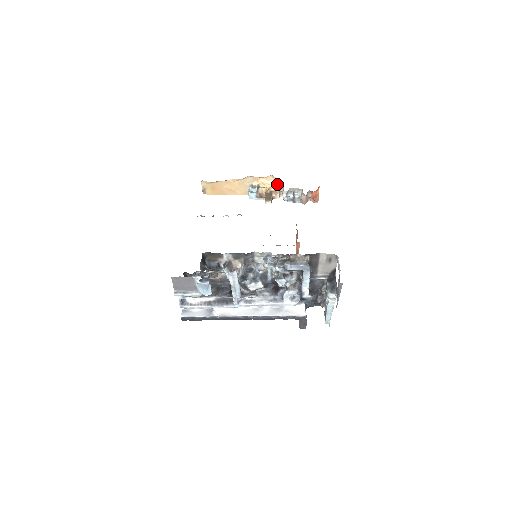
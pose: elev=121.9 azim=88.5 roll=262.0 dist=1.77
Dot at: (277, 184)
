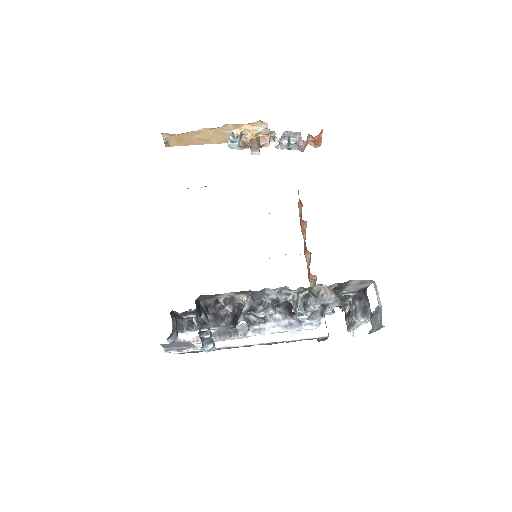
Dot at: (266, 129)
